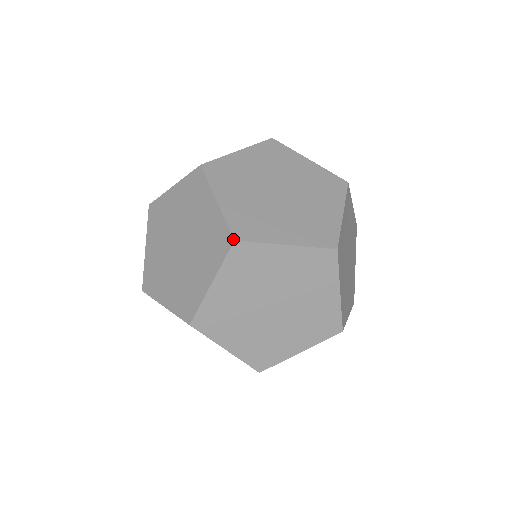
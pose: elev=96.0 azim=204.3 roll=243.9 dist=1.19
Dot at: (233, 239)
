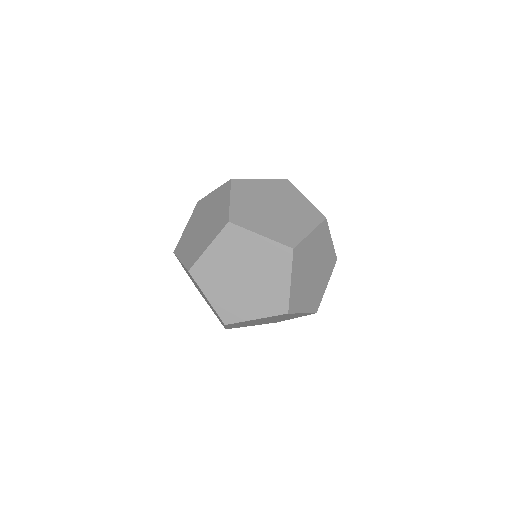
Dot at: (189, 270)
